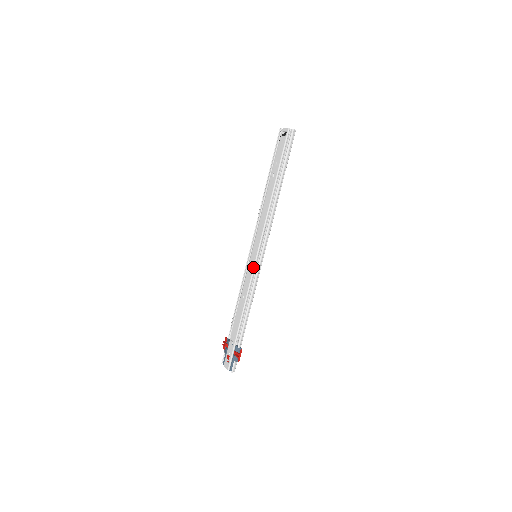
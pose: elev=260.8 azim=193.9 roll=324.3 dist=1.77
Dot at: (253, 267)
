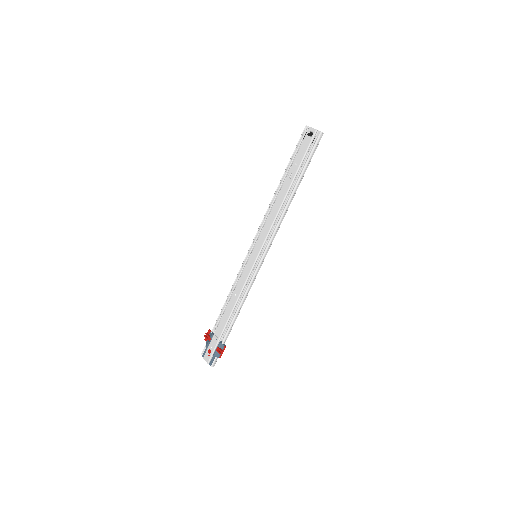
Dot at: (251, 267)
